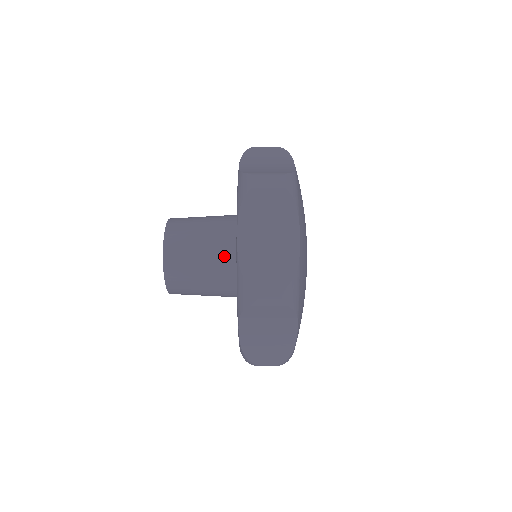
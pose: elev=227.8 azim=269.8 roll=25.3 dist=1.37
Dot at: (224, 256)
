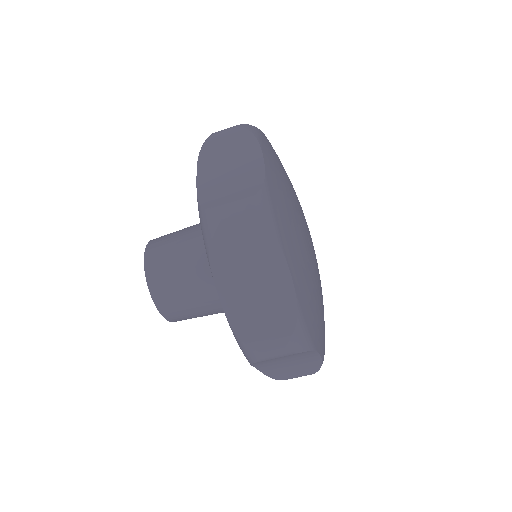
Dot at: occluded
